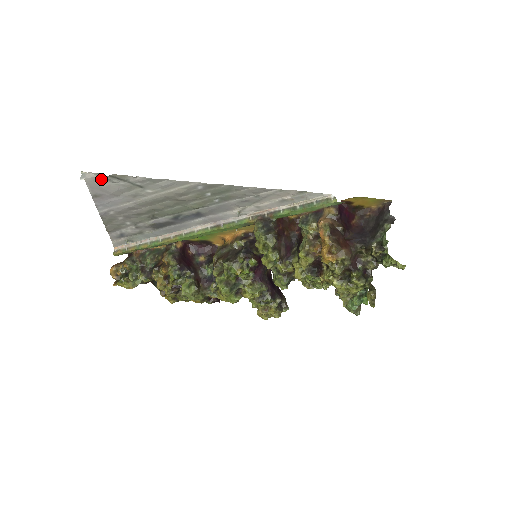
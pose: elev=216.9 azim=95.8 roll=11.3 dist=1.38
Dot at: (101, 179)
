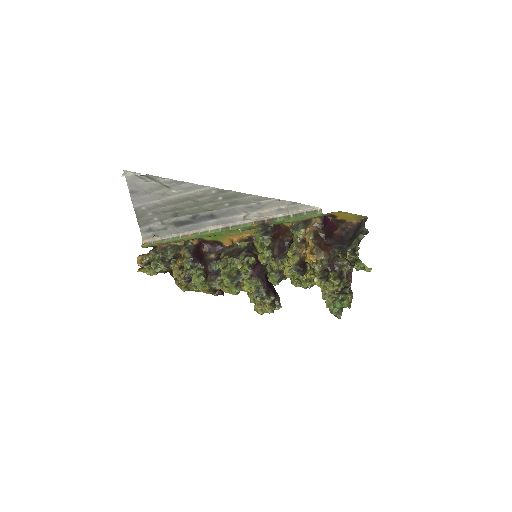
Dot at: (138, 178)
